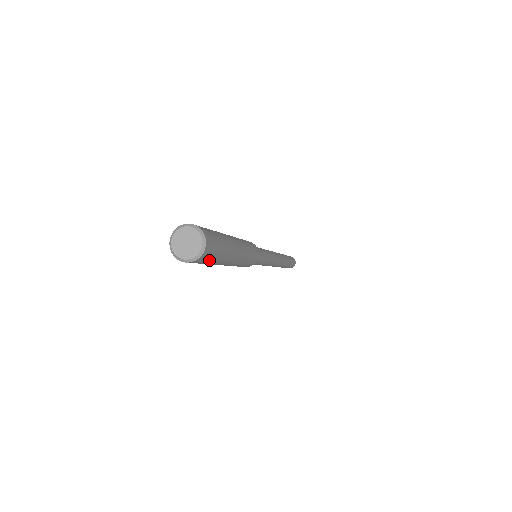
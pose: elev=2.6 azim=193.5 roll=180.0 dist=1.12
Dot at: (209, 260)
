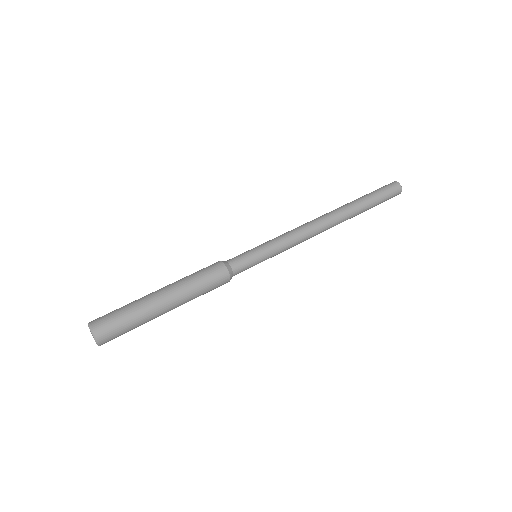
Dot at: (121, 333)
